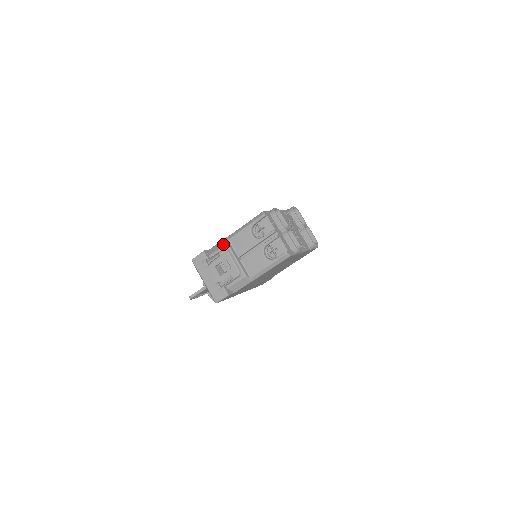
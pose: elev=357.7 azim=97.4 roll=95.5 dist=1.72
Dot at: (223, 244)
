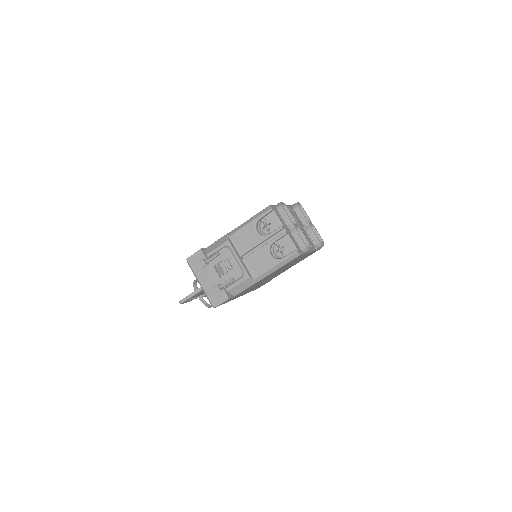
Dot at: (223, 241)
